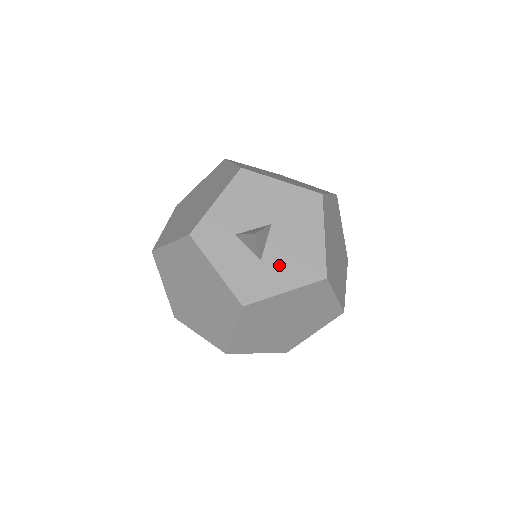
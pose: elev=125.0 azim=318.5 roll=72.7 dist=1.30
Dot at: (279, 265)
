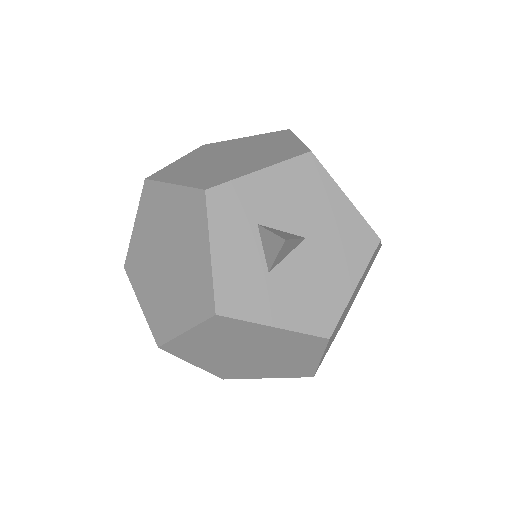
Dot at: (286, 291)
